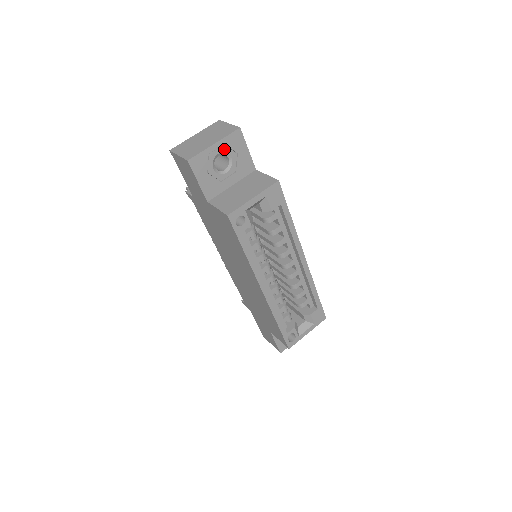
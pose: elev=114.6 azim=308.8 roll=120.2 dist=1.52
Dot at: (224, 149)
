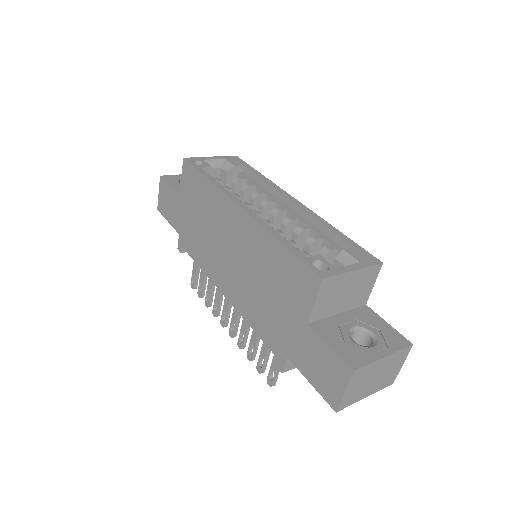
Dot at: occluded
